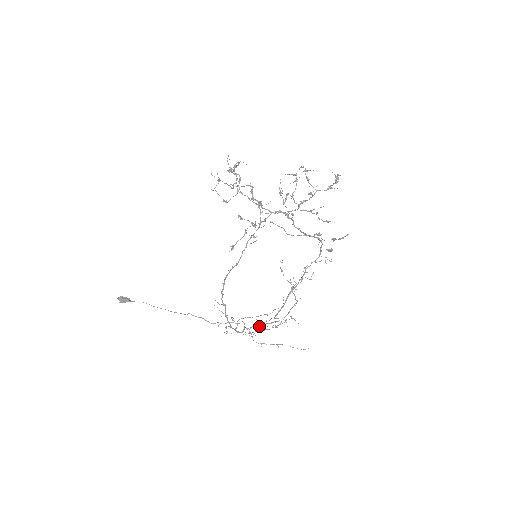
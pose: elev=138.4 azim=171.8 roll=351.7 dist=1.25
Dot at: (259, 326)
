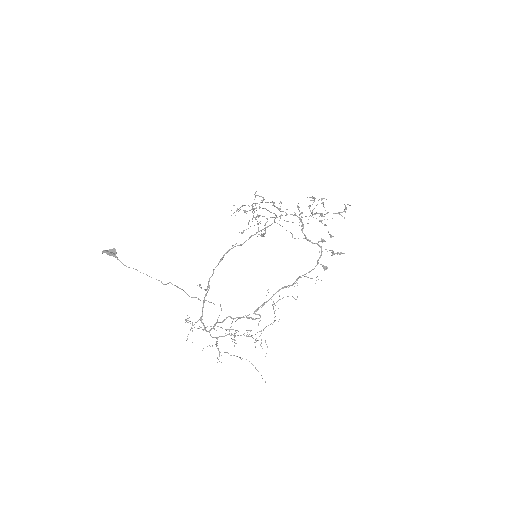
Dot at: occluded
